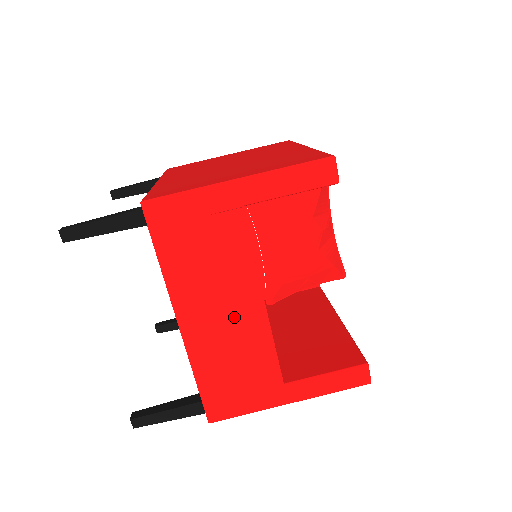
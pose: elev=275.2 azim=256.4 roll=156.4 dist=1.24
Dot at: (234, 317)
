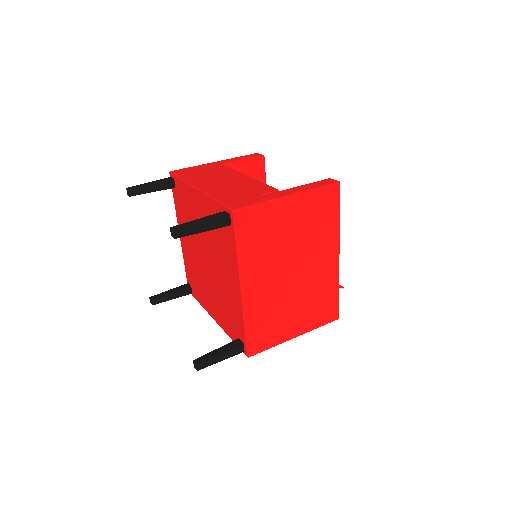
Dot at: (231, 182)
